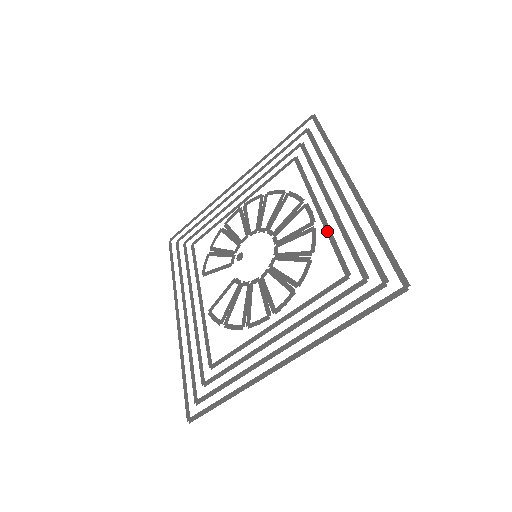
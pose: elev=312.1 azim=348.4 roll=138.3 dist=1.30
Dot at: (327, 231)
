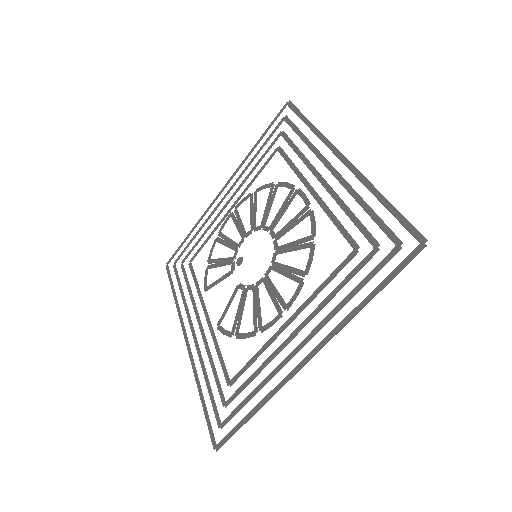
Dot at: (325, 210)
